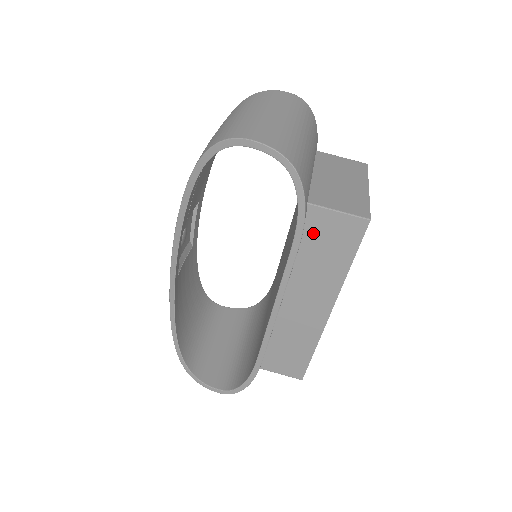
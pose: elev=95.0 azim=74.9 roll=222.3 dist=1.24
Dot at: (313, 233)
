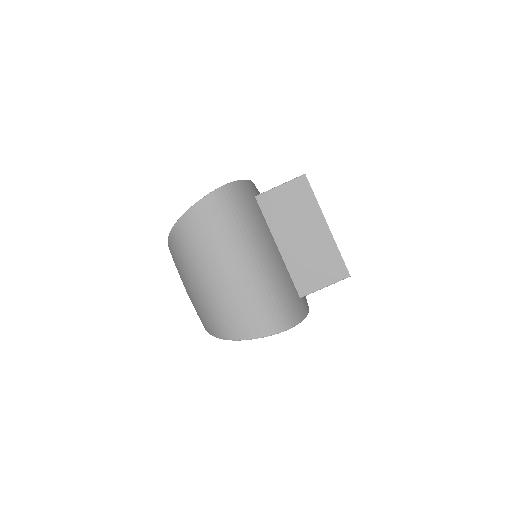
Dot at: occluded
